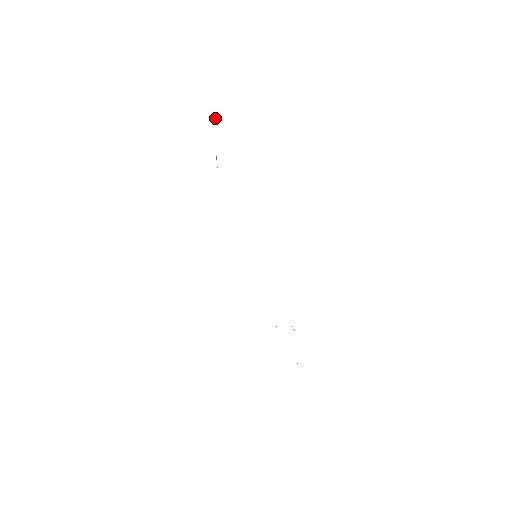
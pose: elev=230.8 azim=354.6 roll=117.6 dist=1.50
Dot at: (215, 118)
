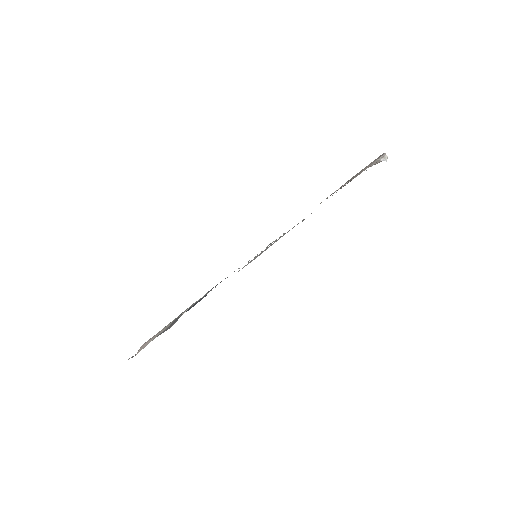
Dot at: (382, 159)
